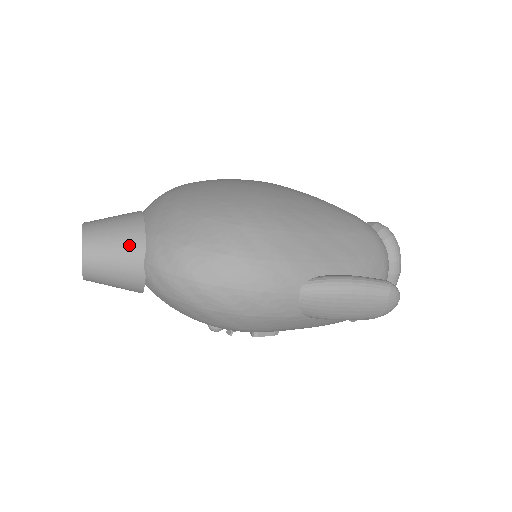
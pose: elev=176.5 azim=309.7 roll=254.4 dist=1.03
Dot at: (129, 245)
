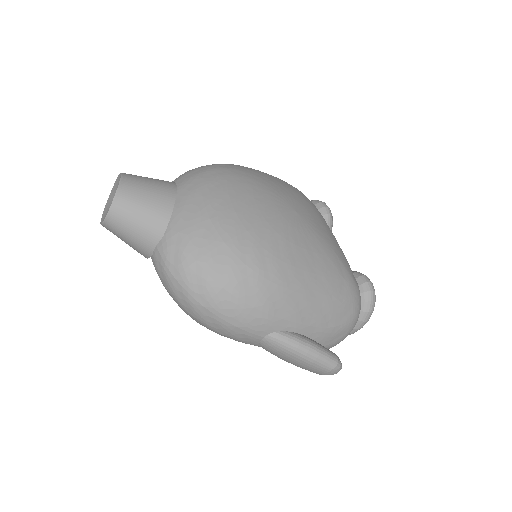
Dot at: (150, 226)
